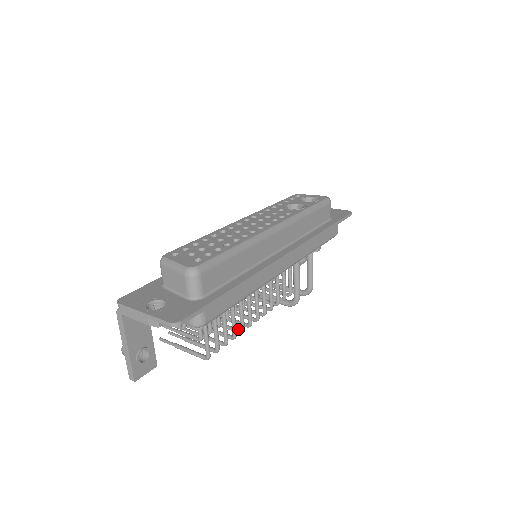
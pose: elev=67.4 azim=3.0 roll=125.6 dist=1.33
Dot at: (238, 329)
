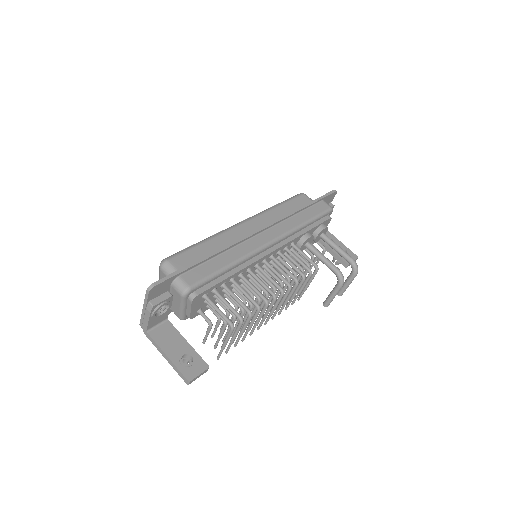
Dot at: occluded
